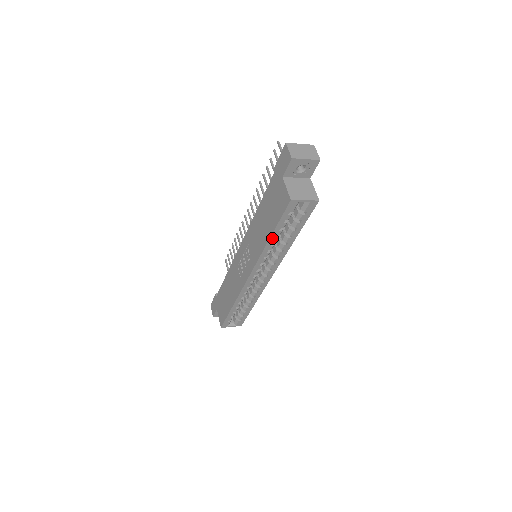
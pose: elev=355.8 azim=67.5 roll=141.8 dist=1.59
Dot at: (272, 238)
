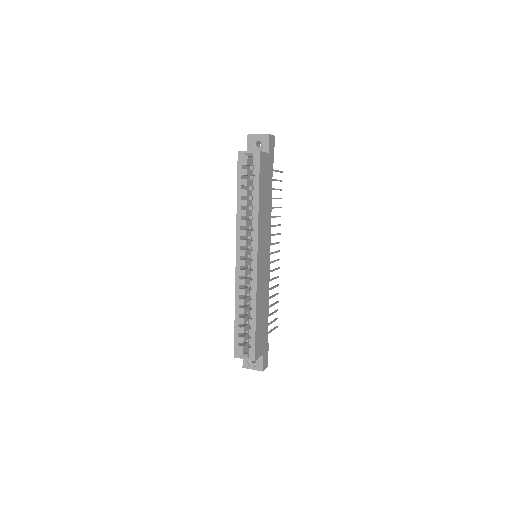
Dot at: (239, 199)
